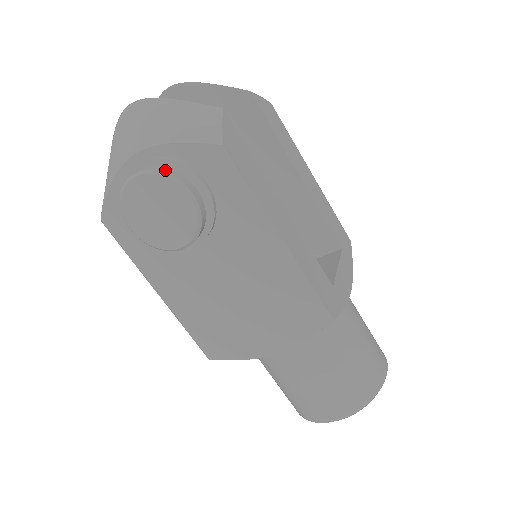
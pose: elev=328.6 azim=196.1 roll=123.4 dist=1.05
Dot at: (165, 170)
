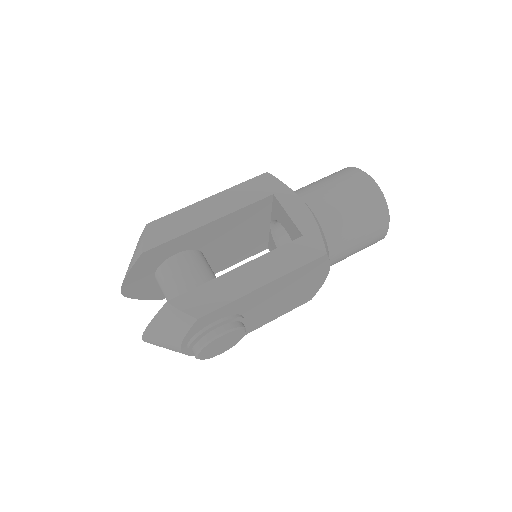
Dot at: (200, 345)
